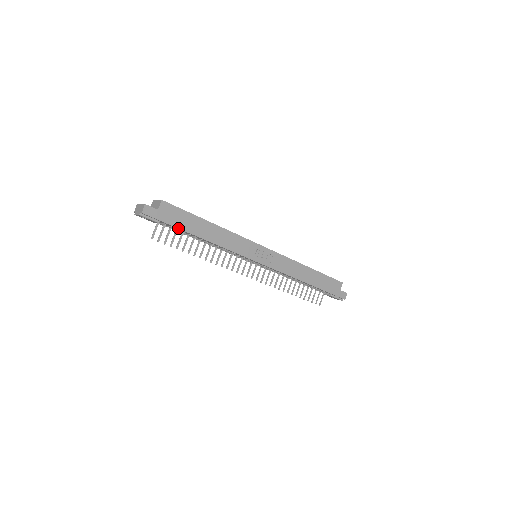
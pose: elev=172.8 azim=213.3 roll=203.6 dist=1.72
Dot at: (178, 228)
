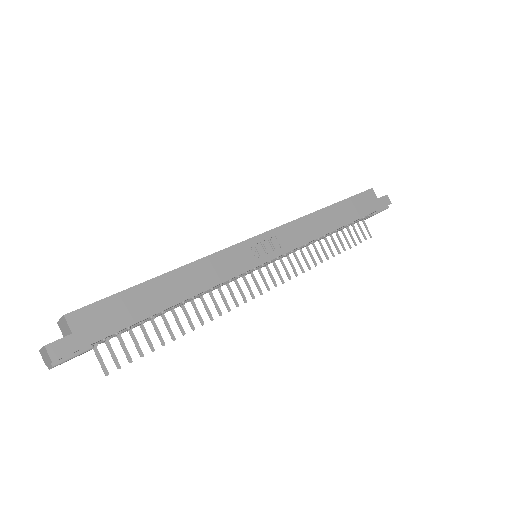
Dot at: (126, 327)
